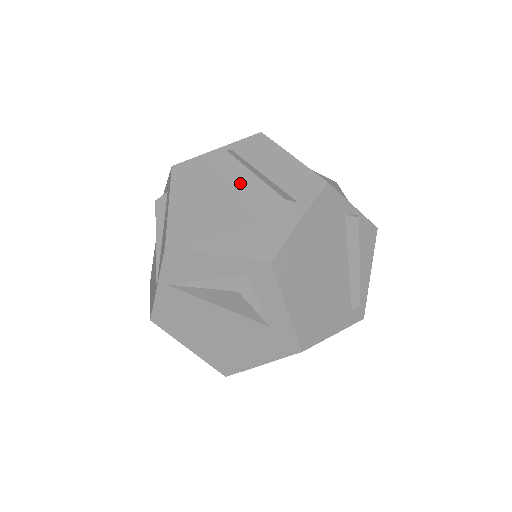
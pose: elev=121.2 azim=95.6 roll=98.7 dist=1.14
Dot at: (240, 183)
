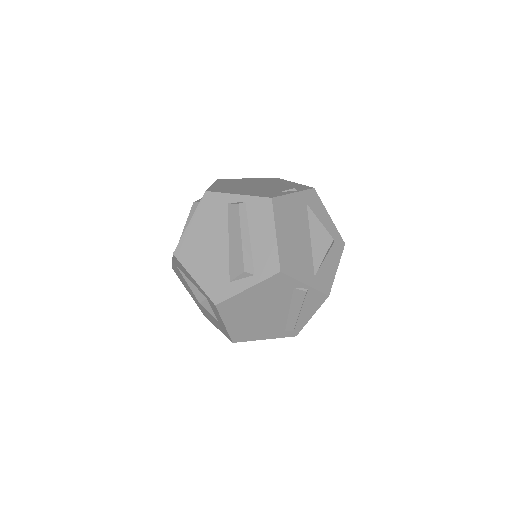
Dot at: (232, 236)
